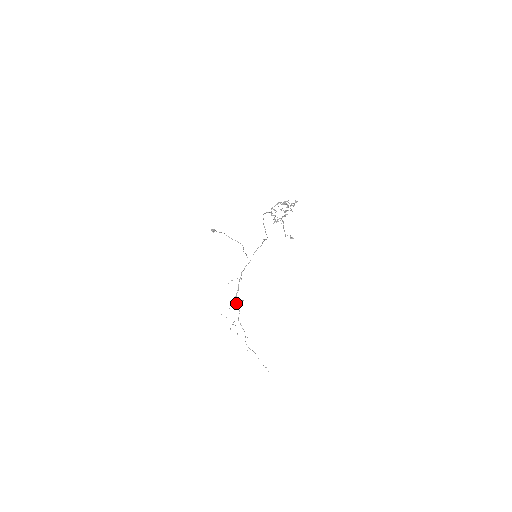
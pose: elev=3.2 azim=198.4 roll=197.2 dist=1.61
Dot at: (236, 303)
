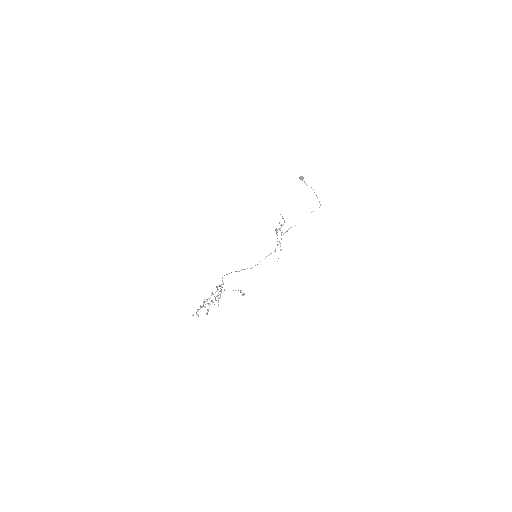
Dot at: (276, 231)
